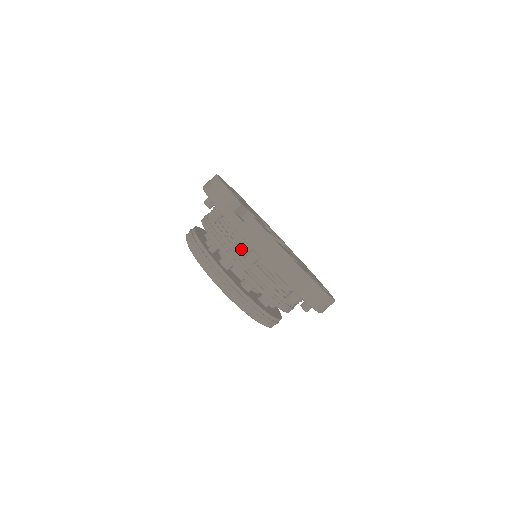
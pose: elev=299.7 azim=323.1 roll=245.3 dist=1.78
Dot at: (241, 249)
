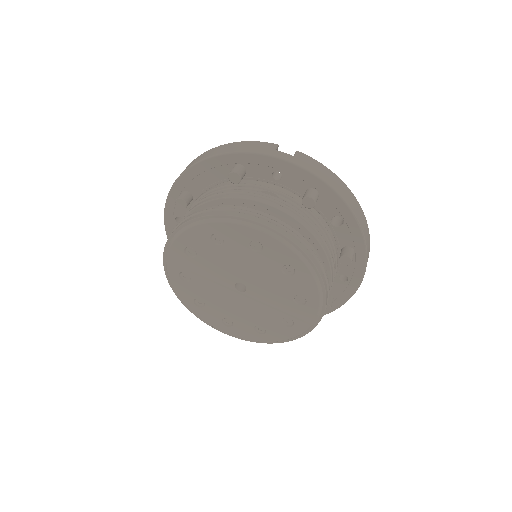
Dot at: (288, 199)
